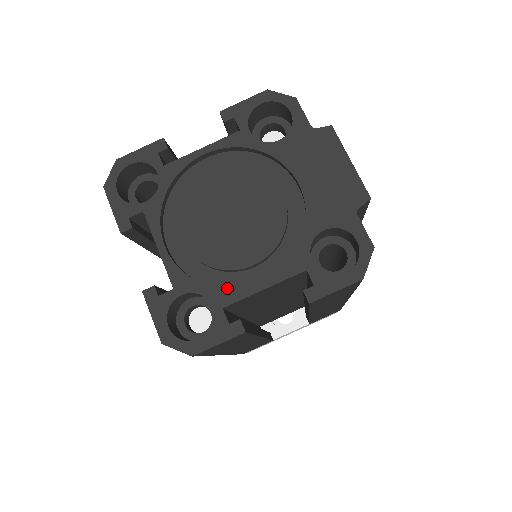
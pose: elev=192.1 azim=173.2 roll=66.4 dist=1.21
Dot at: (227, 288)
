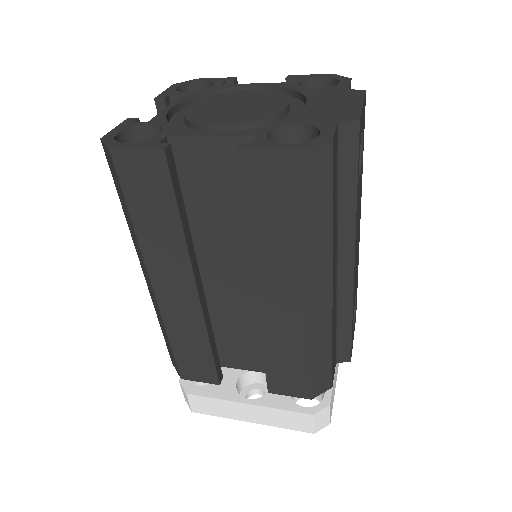
Dot at: occluded
